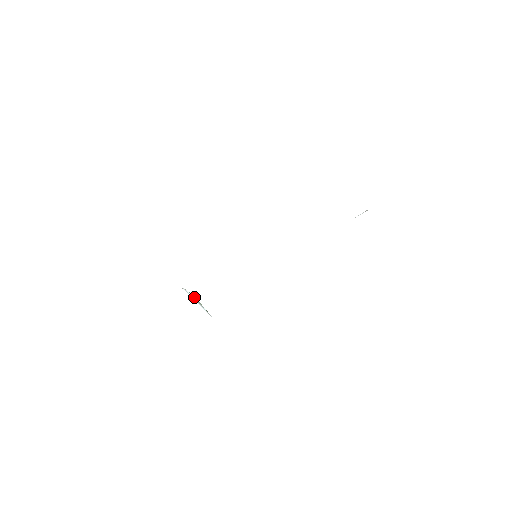
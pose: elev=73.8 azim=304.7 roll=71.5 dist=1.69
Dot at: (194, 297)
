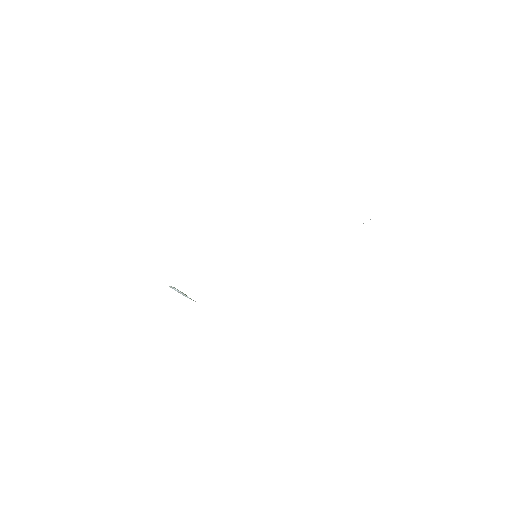
Dot at: (178, 290)
